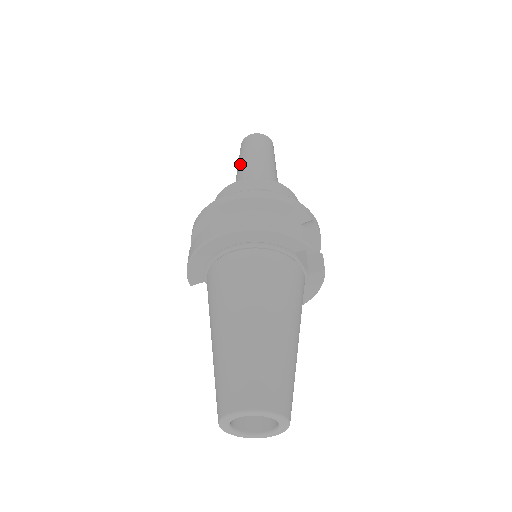
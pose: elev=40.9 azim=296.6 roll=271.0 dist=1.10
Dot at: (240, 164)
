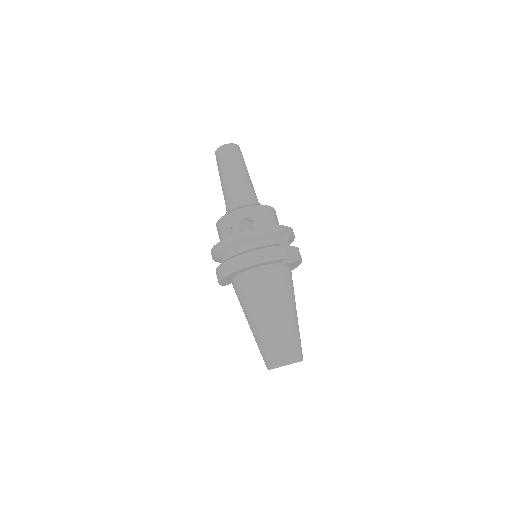
Dot at: (221, 181)
